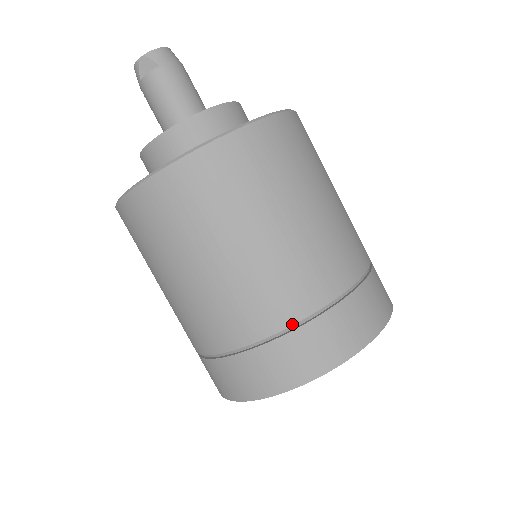
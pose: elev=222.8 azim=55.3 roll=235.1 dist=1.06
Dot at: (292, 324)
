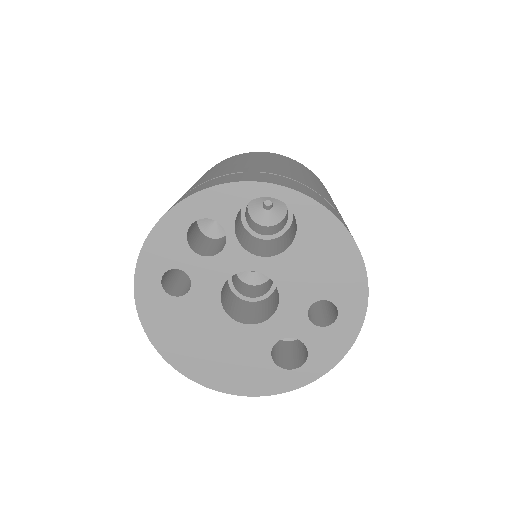
Dot at: (318, 193)
